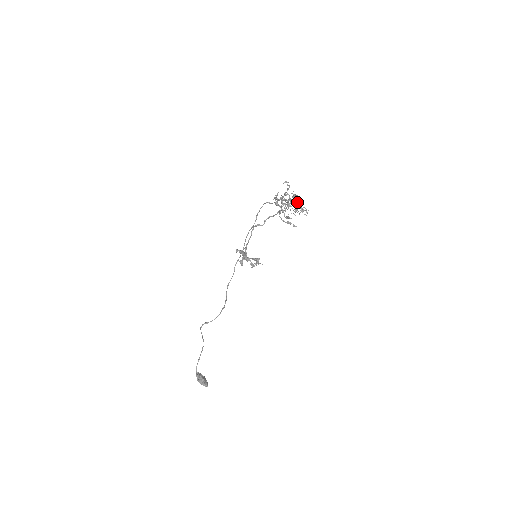
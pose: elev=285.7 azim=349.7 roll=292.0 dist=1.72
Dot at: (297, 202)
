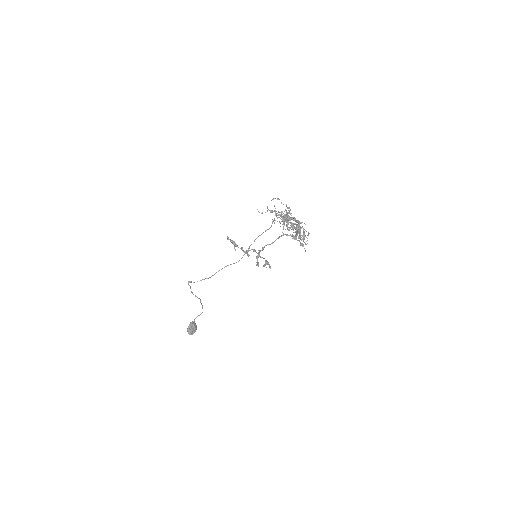
Dot at: occluded
